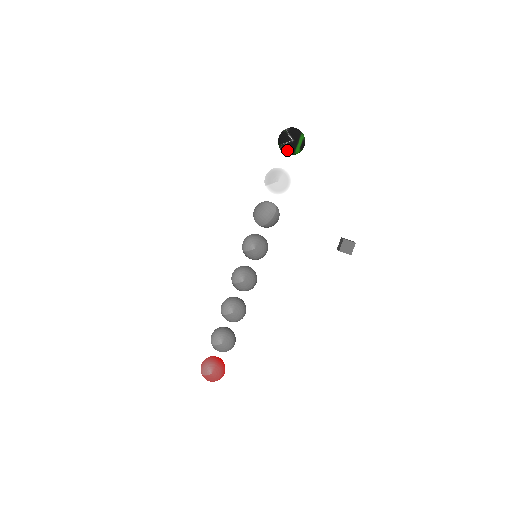
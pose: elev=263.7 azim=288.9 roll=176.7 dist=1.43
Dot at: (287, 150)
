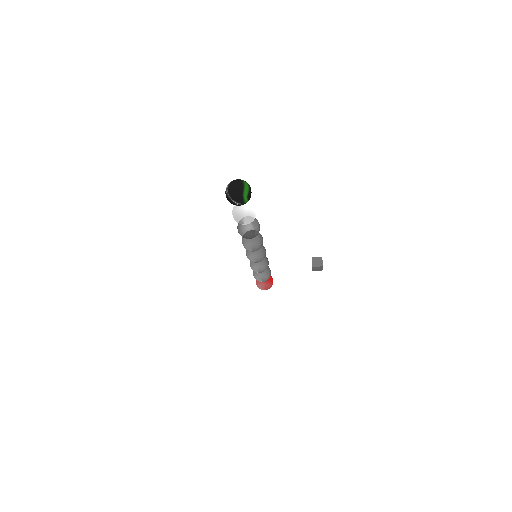
Dot at: occluded
